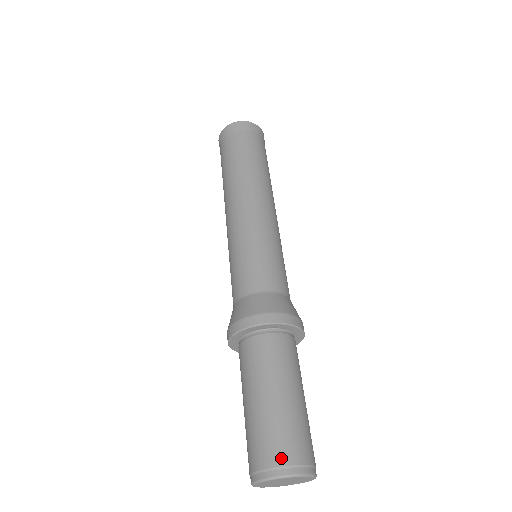
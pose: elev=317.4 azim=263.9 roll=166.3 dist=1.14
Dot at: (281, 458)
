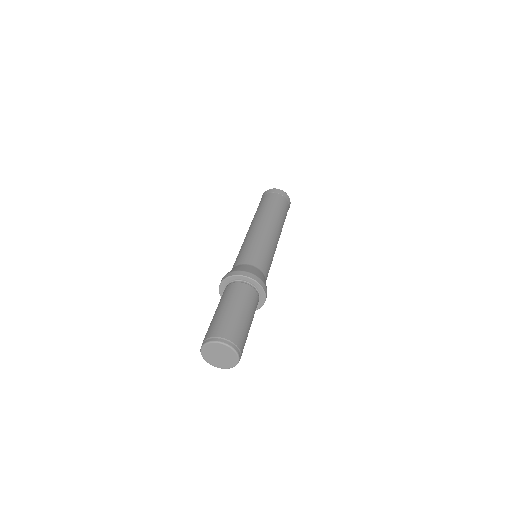
Dot at: (222, 334)
